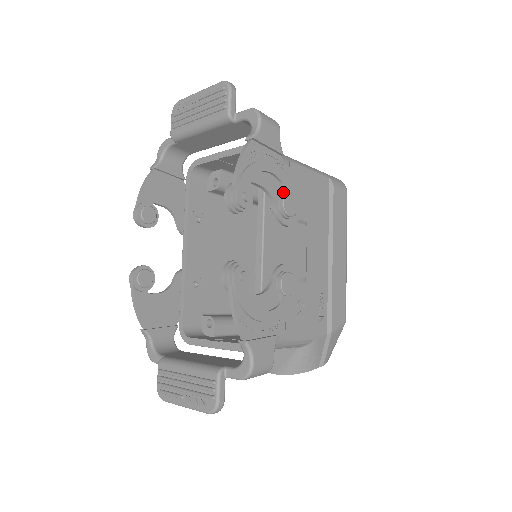
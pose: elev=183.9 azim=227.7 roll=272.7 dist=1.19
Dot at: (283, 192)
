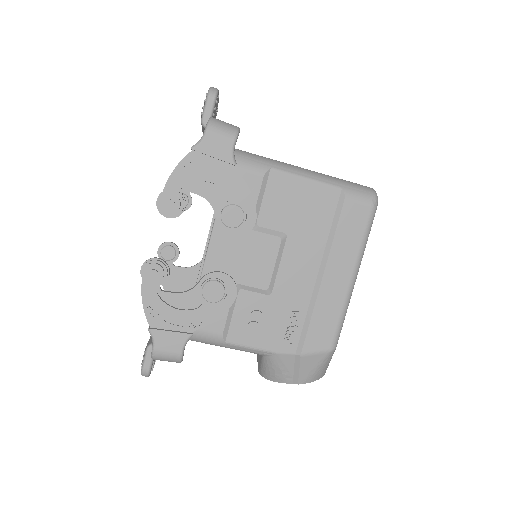
Dot at: (227, 202)
